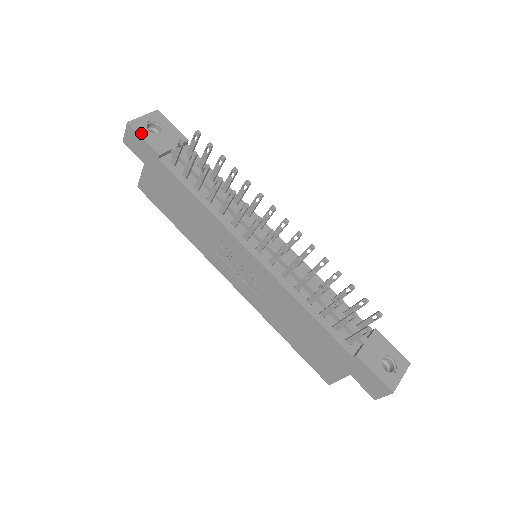
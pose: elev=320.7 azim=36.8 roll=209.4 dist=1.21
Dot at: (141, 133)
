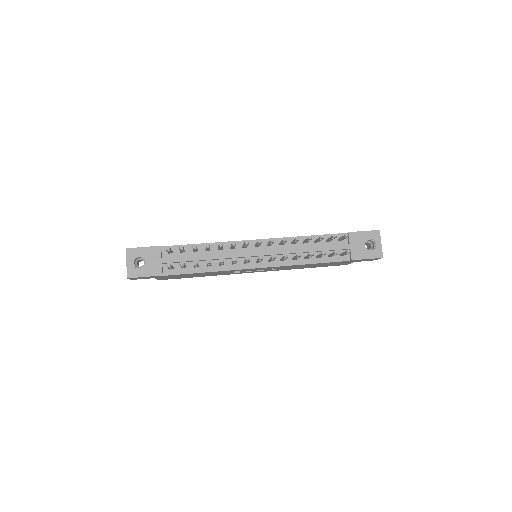
Dot at: (140, 275)
